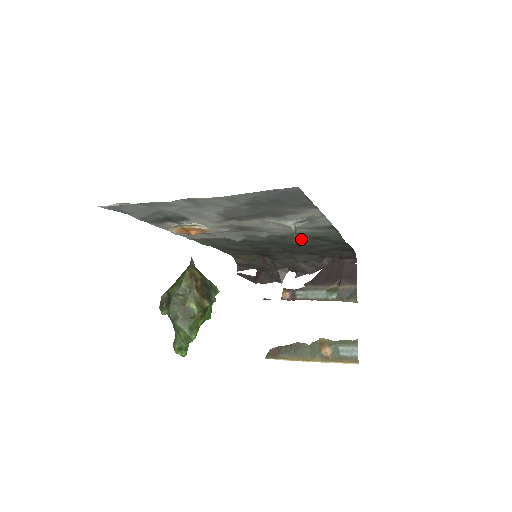
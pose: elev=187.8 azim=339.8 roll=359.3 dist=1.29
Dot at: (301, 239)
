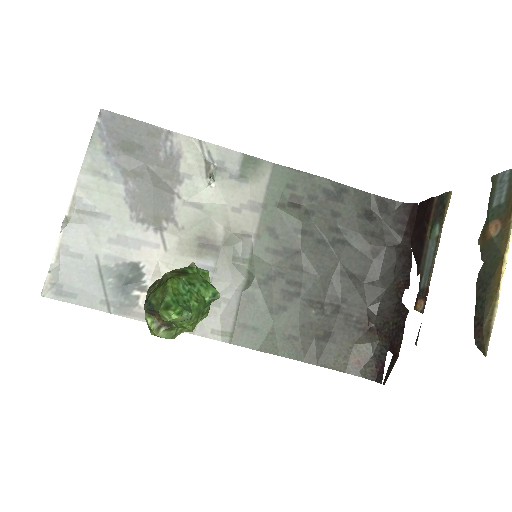
Dot at: (286, 216)
